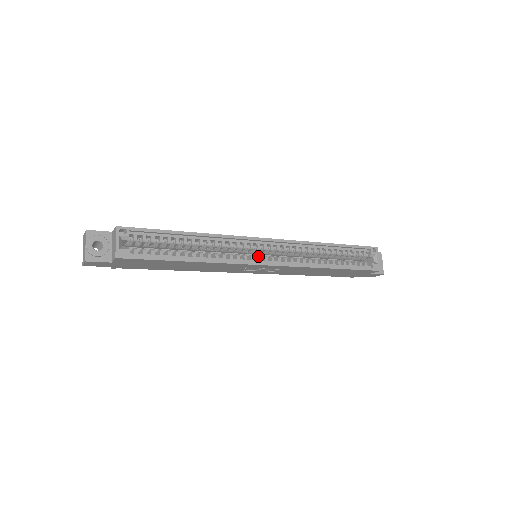
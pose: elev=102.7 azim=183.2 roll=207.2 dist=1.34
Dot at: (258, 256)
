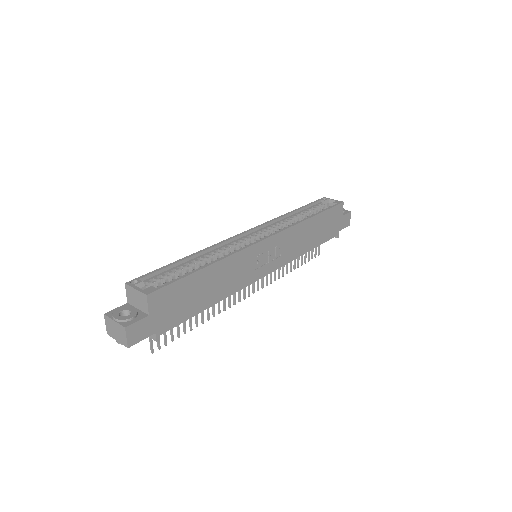
Dot at: (254, 241)
